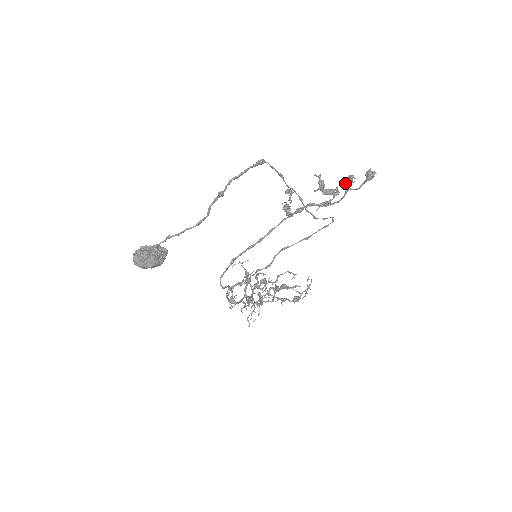
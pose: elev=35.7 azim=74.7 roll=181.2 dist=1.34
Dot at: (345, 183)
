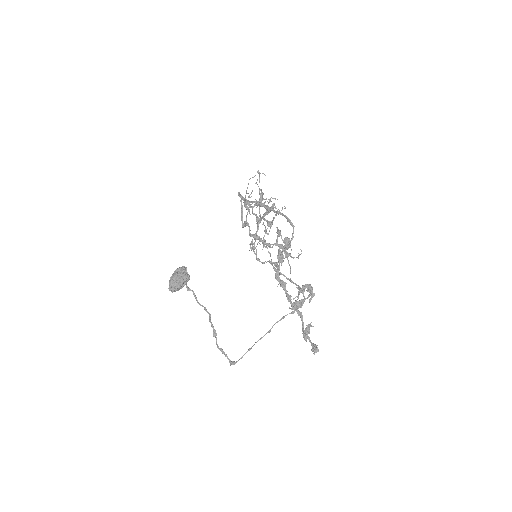
Dot at: occluded
